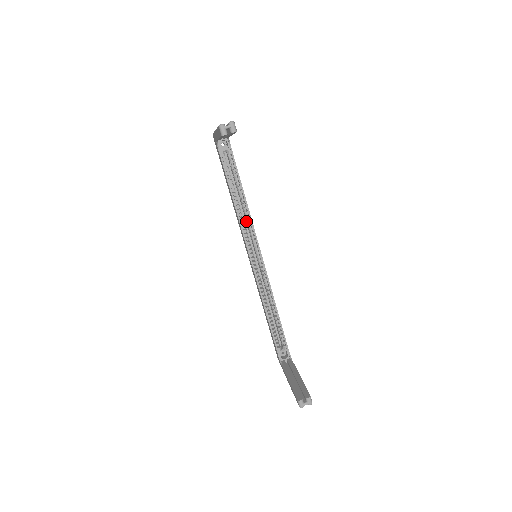
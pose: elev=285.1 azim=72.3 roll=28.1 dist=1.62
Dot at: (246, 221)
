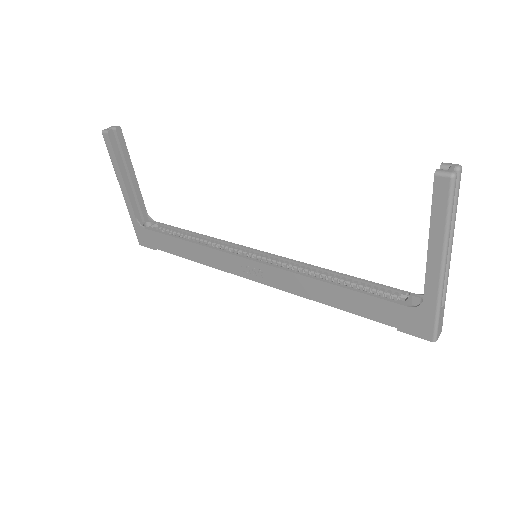
Dot at: occluded
